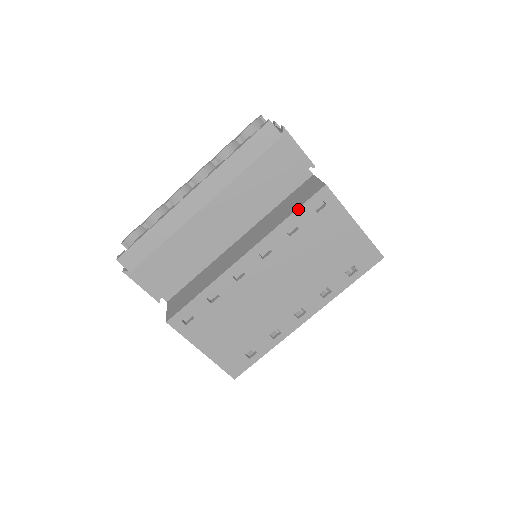
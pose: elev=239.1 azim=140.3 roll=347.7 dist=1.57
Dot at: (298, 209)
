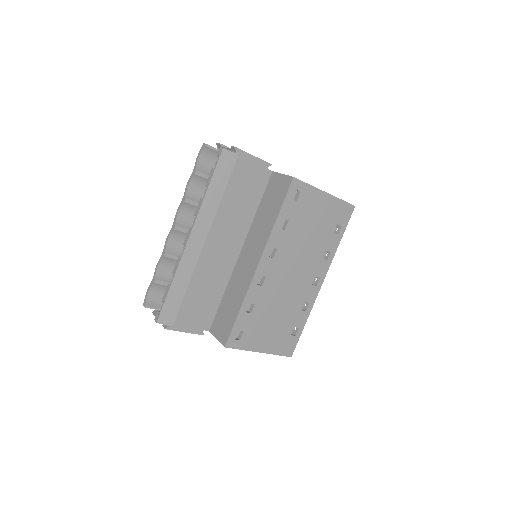
Dot at: (282, 207)
